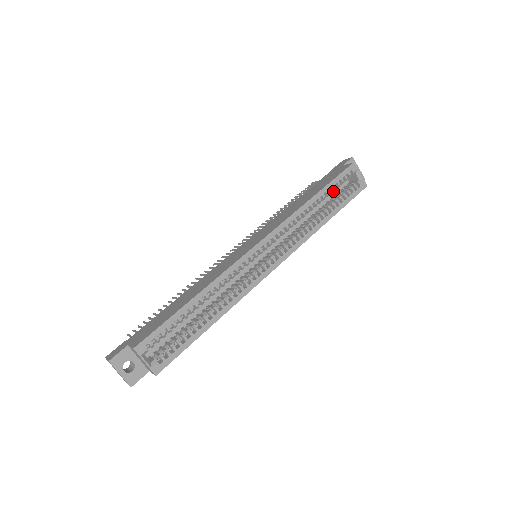
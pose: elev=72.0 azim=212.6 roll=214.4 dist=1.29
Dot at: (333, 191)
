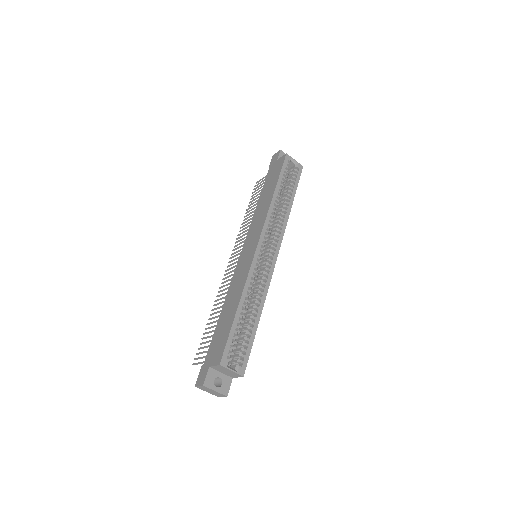
Dot at: occluded
